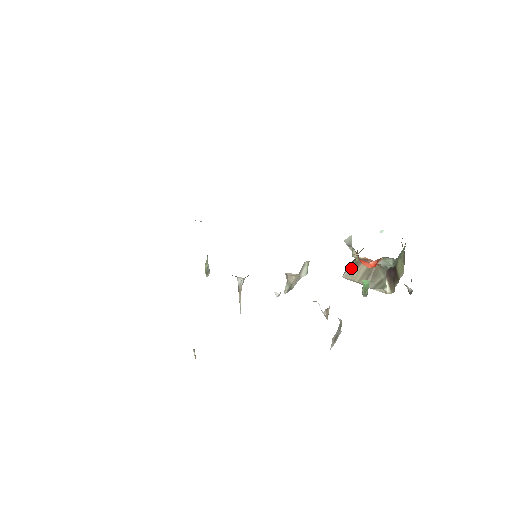
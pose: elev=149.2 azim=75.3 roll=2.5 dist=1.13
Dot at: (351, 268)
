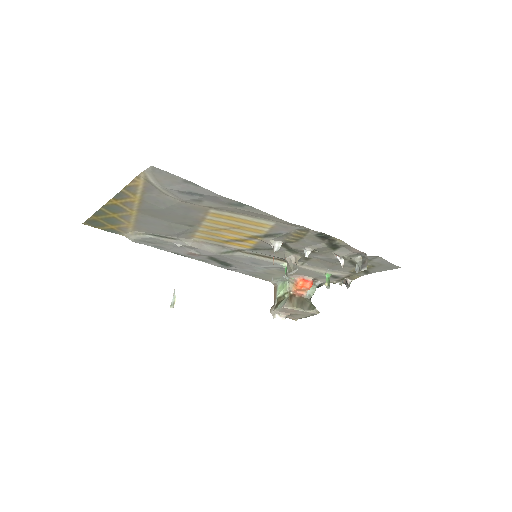
Dot at: (287, 301)
